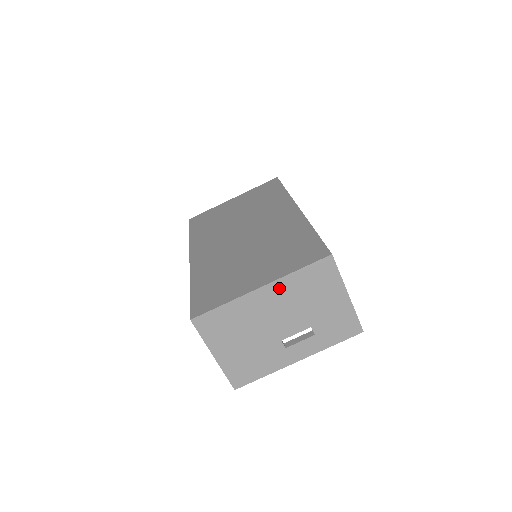
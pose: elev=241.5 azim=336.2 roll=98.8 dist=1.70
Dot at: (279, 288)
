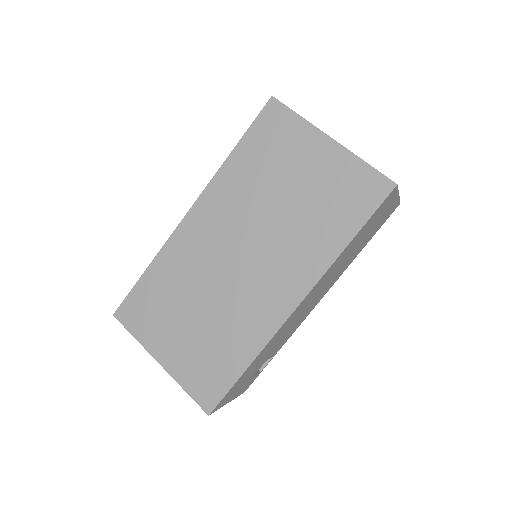
Dot at: occluded
